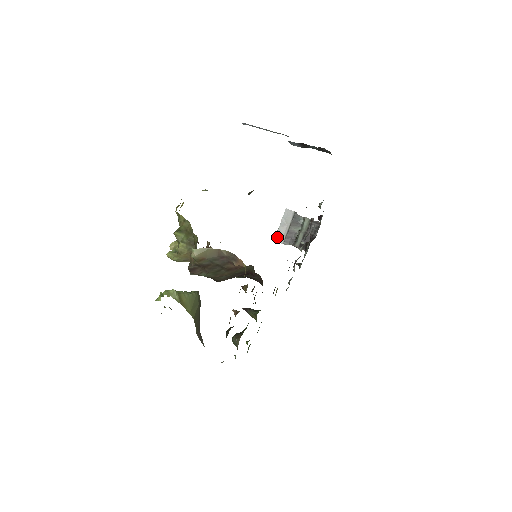
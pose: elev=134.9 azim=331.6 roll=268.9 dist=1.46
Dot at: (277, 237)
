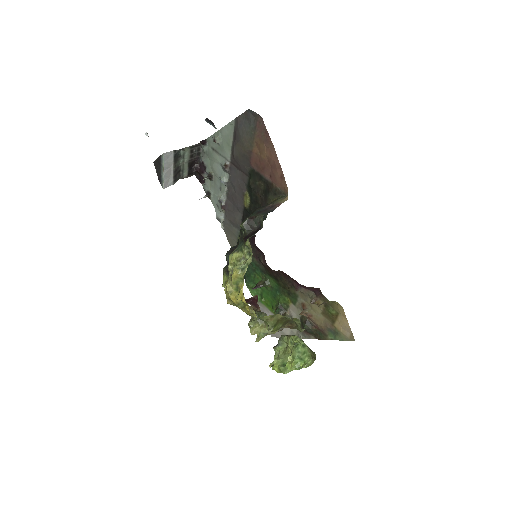
Dot at: (165, 184)
